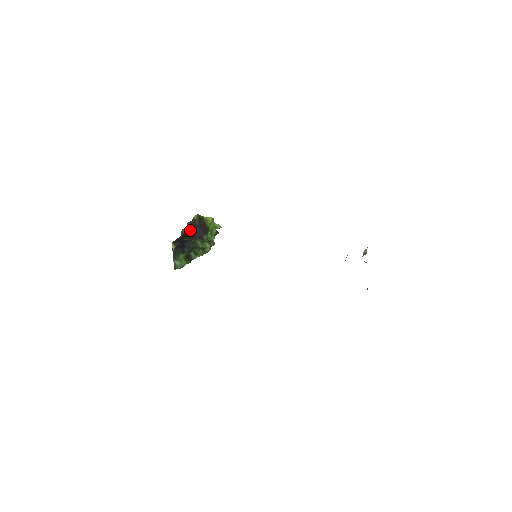
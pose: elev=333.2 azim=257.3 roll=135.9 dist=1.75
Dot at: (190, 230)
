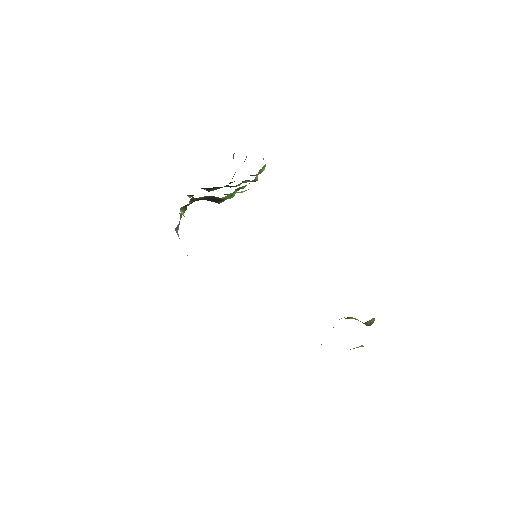
Dot at: (198, 200)
